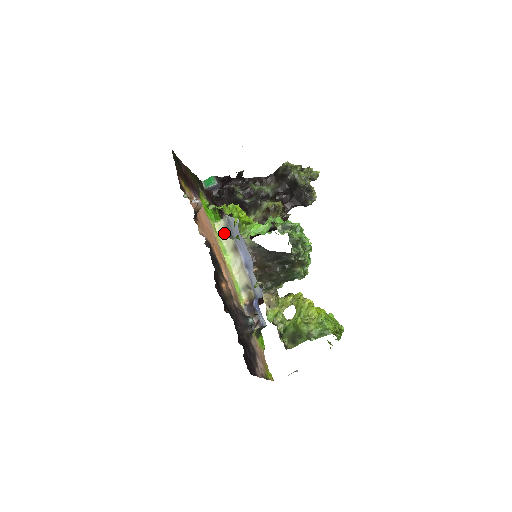
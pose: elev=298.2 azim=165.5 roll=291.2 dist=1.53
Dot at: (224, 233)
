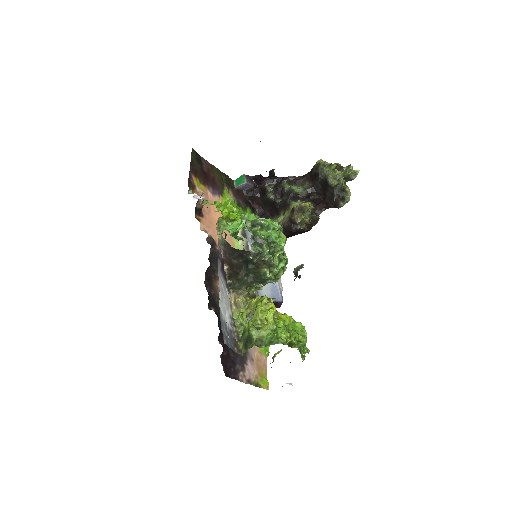
Dot at: (241, 232)
